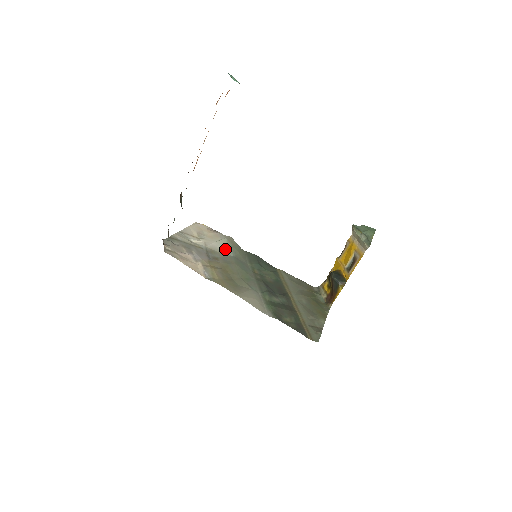
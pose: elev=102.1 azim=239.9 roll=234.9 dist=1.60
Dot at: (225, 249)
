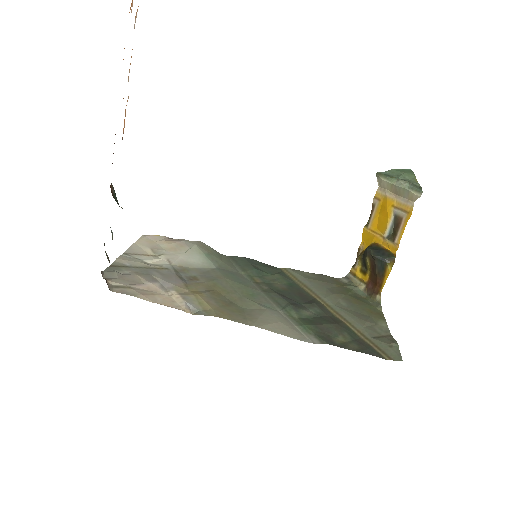
Dot at: (200, 261)
